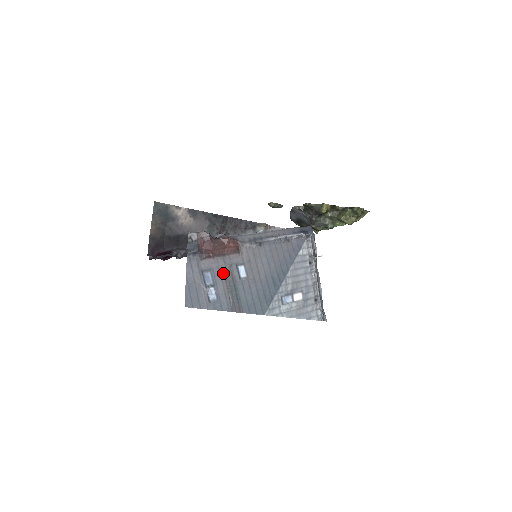
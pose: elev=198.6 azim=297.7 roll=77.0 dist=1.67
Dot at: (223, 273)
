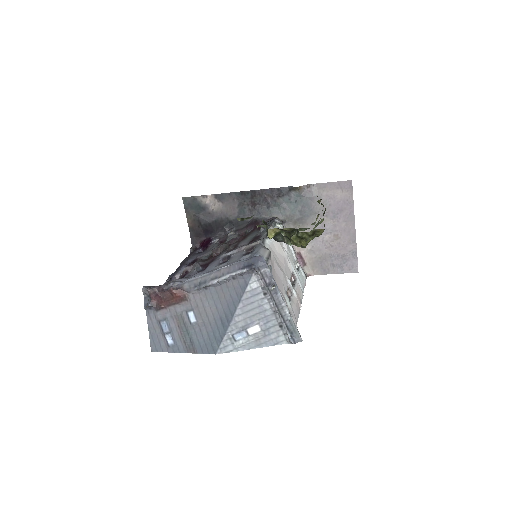
Dot at: (176, 320)
